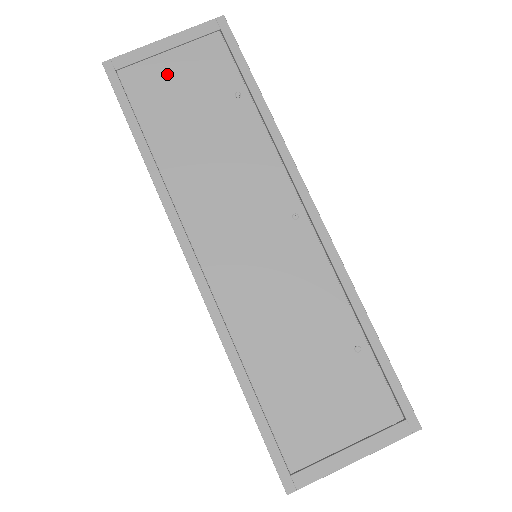
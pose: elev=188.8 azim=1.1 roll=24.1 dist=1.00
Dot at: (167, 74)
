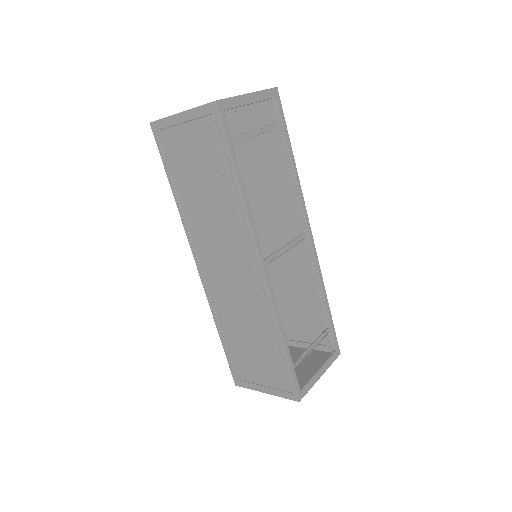
Dot at: (183, 143)
